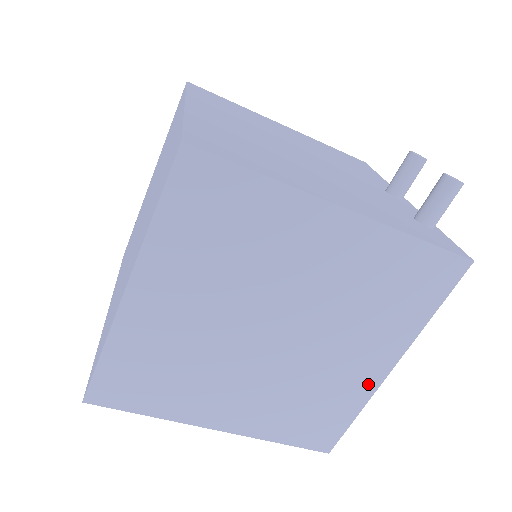
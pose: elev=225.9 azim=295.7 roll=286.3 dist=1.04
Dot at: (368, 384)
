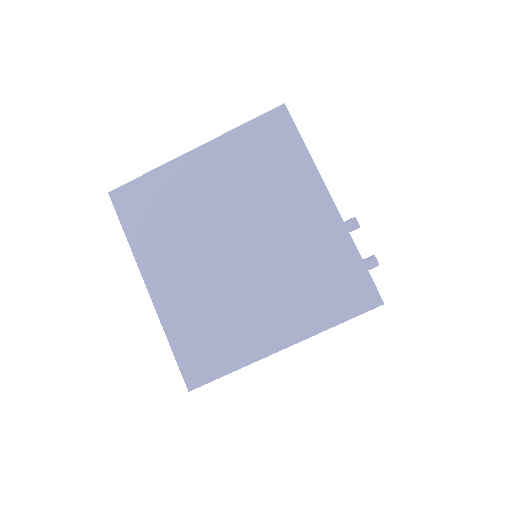
Dot at: occluded
